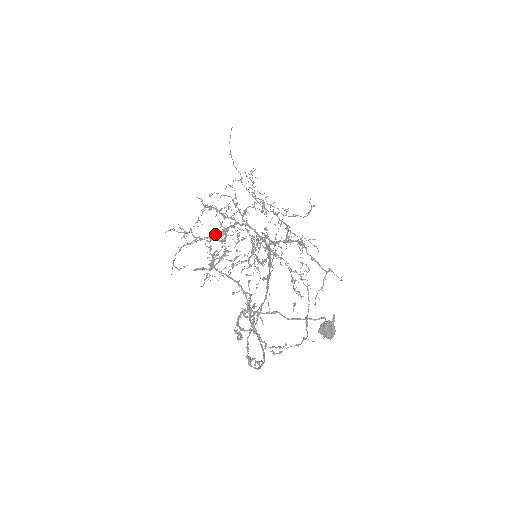
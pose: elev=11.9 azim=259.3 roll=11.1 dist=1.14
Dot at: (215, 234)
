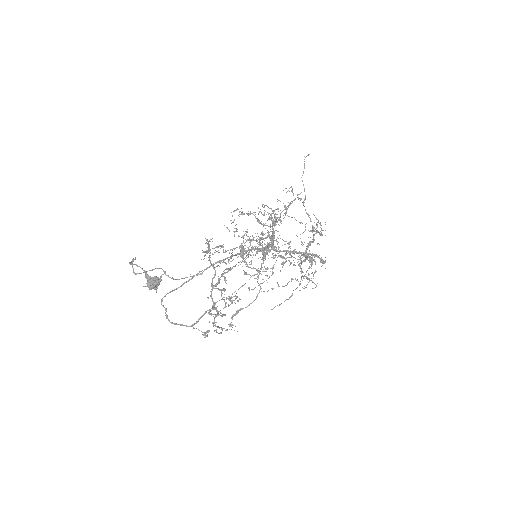
Dot at: (246, 235)
